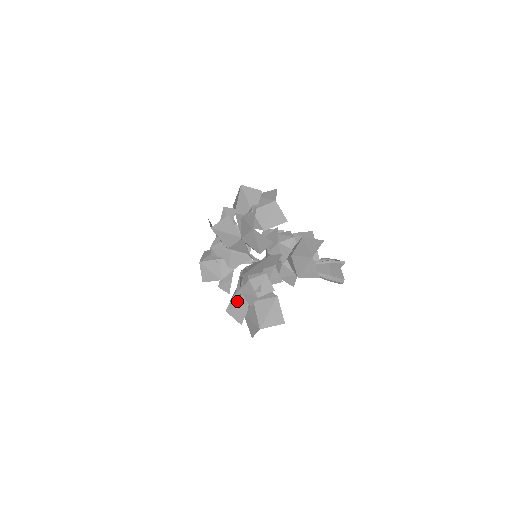
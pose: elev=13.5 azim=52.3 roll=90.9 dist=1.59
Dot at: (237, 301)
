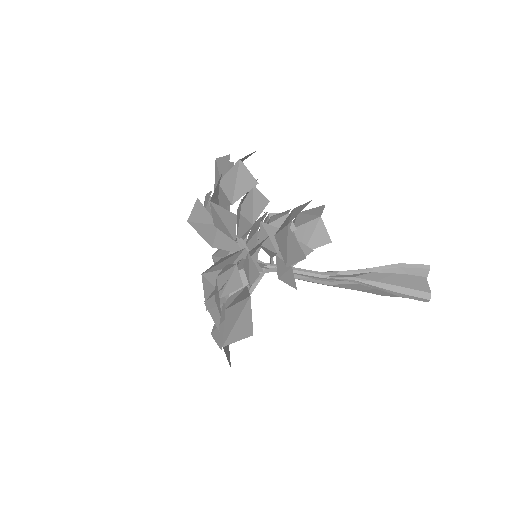
Dot at: (217, 316)
